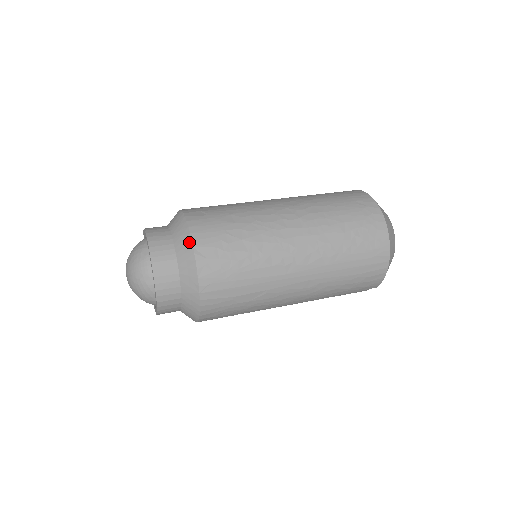
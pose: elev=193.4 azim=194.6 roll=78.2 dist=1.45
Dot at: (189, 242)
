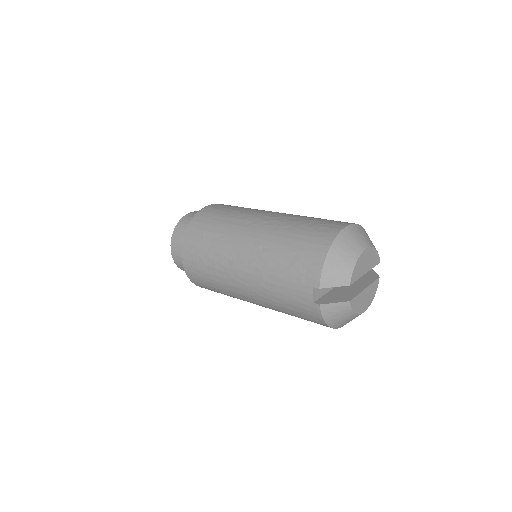
Dot at: occluded
